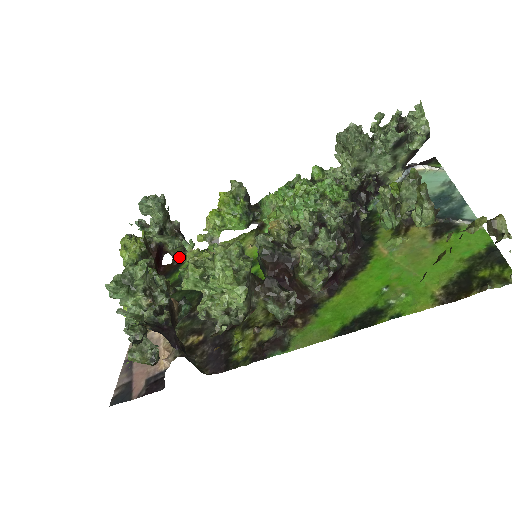
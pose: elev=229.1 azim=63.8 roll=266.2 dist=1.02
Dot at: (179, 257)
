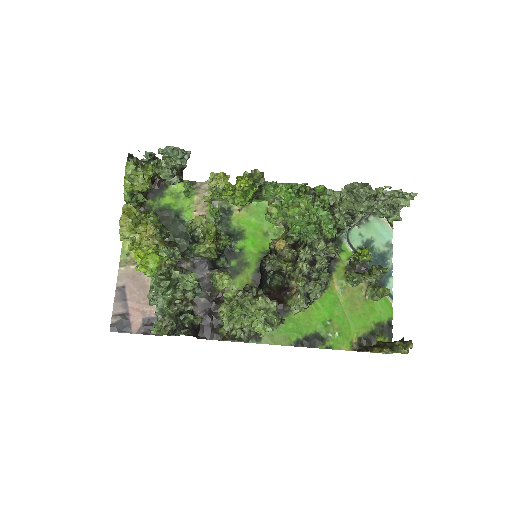
Dot at: (165, 179)
